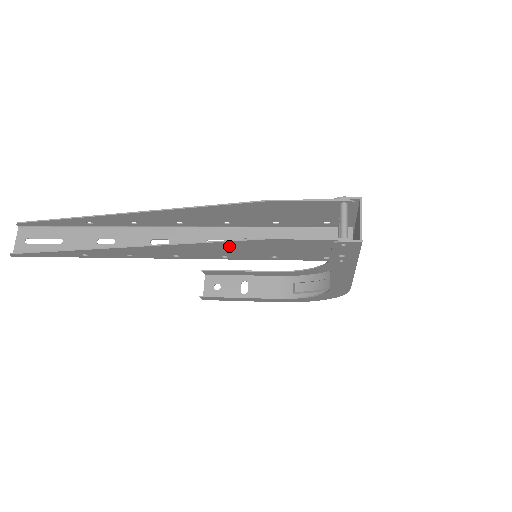
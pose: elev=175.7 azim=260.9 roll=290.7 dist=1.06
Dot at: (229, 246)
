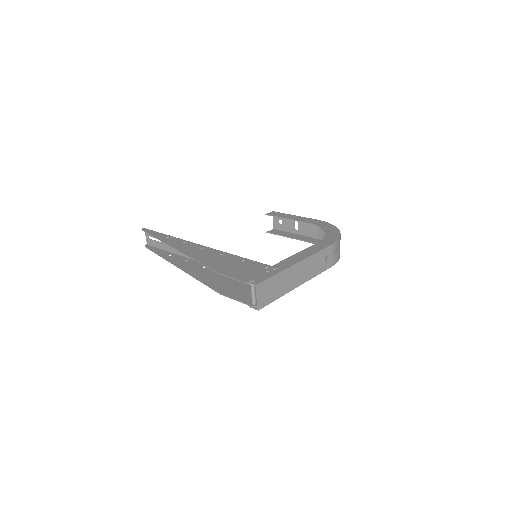
Dot at: (214, 283)
